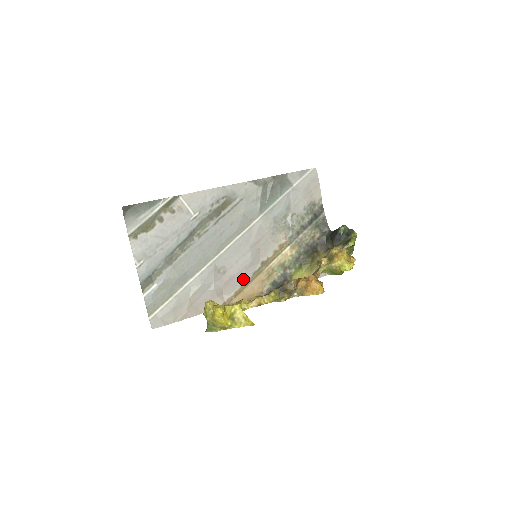
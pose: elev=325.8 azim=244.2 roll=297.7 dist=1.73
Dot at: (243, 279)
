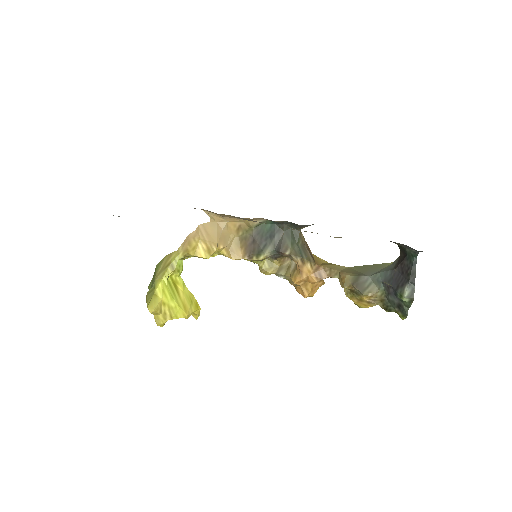
Dot at: occluded
